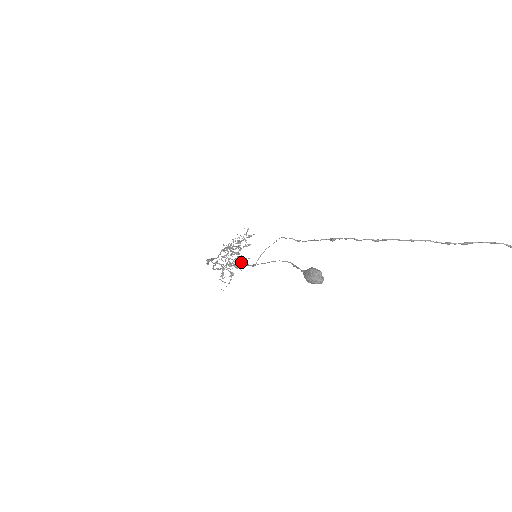
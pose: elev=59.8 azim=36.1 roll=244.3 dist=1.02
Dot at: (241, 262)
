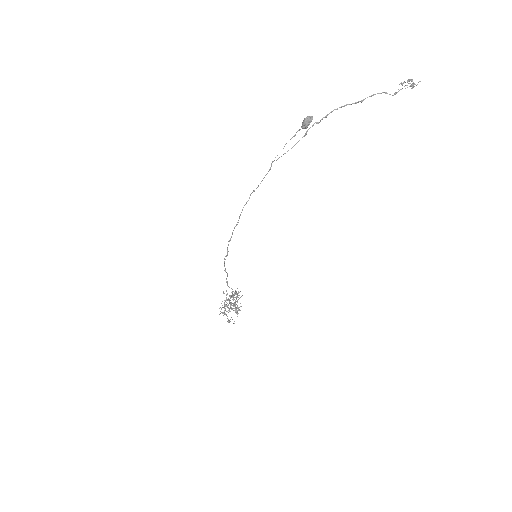
Dot at: occluded
